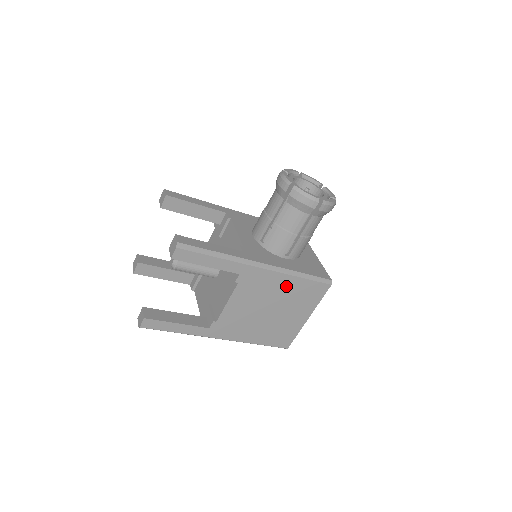
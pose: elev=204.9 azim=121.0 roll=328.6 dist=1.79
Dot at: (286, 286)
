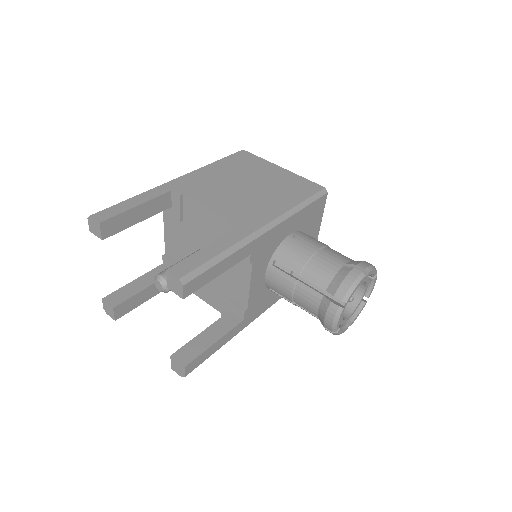
Dot at: occluded
